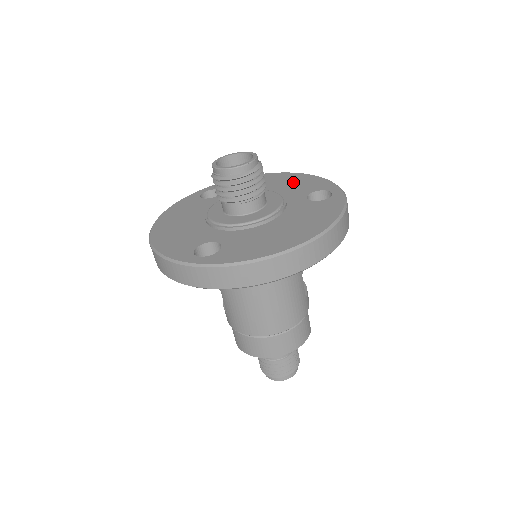
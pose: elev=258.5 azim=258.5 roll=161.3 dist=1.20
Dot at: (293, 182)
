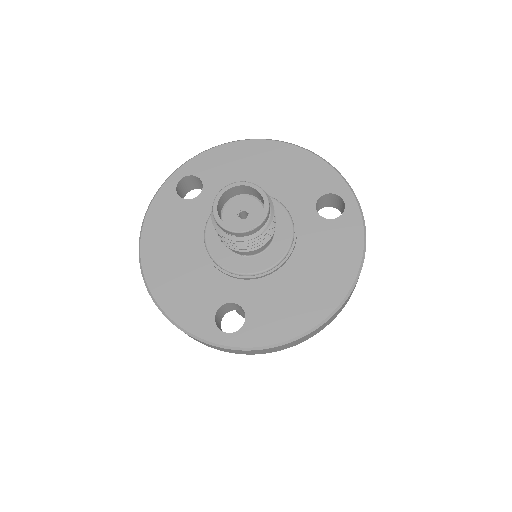
Dot at: (290, 169)
